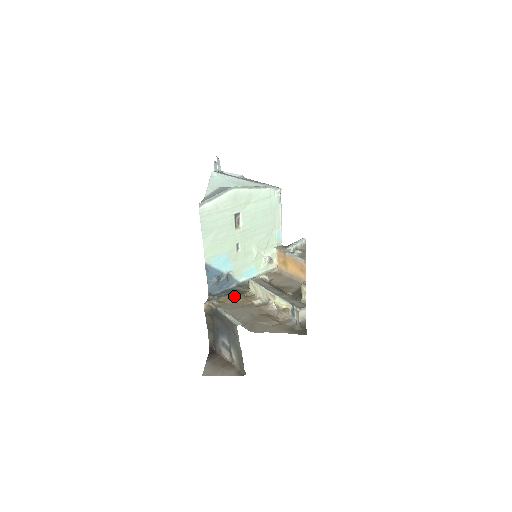
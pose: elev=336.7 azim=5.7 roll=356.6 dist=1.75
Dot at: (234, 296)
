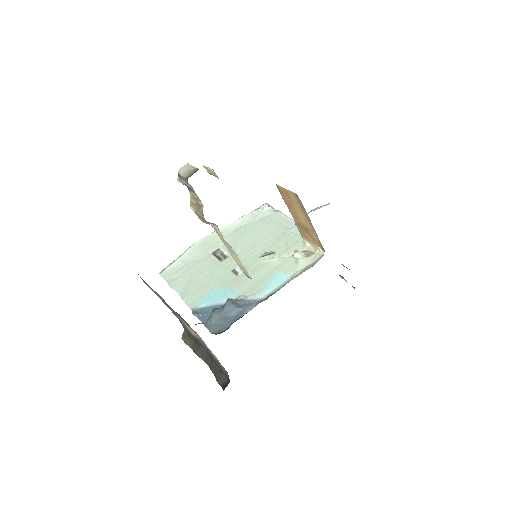
Dot at: occluded
